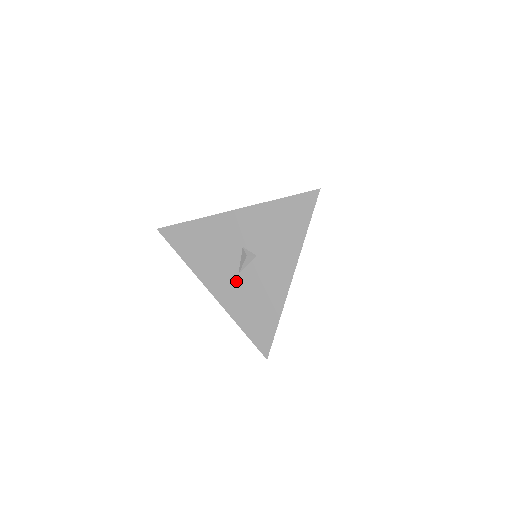
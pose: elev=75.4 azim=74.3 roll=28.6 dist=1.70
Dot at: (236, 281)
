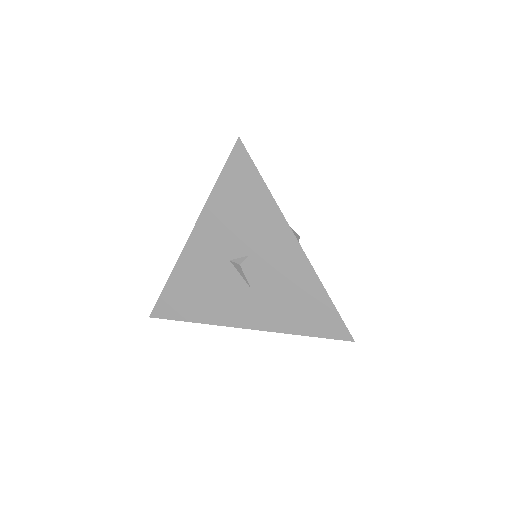
Dot at: (255, 297)
